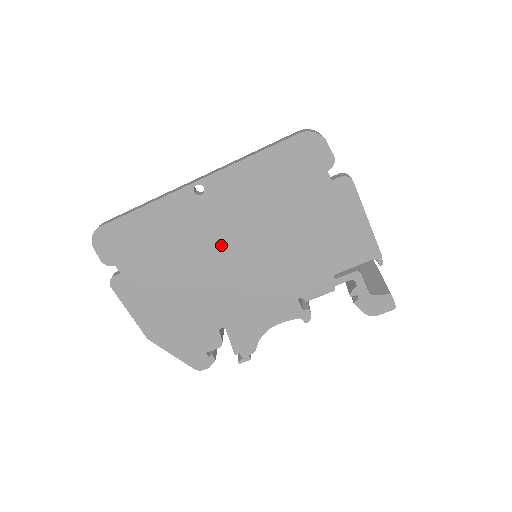
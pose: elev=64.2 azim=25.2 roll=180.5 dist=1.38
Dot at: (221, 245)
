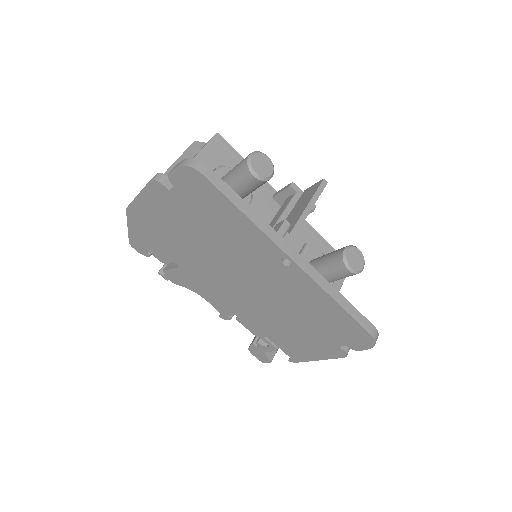
Dot at: (247, 273)
